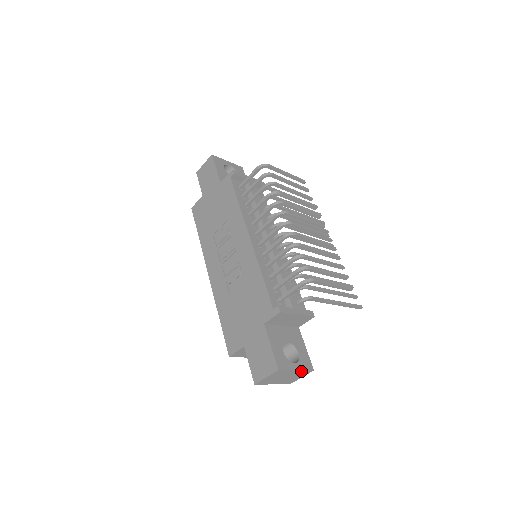
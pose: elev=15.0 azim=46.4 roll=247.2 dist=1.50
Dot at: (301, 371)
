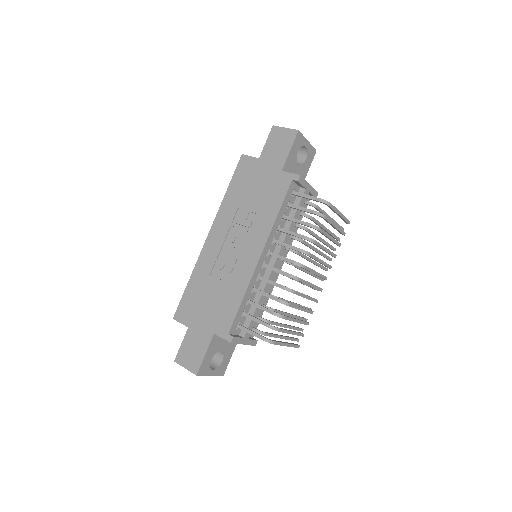
Dot at: (214, 374)
